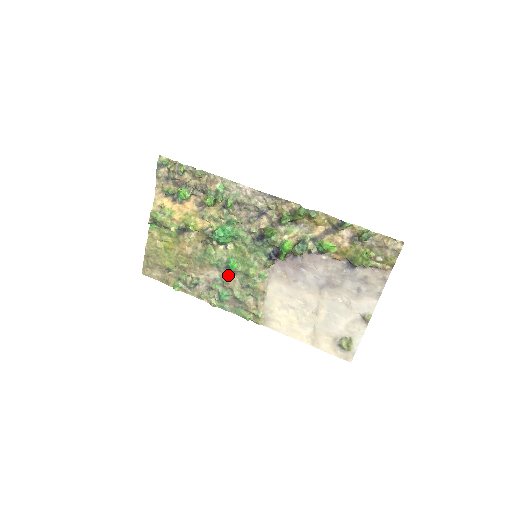
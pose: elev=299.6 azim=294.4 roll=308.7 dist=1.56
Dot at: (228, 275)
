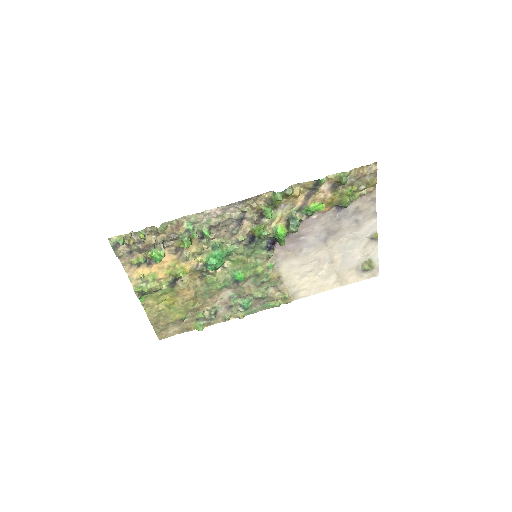
Dot at: (240, 287)
